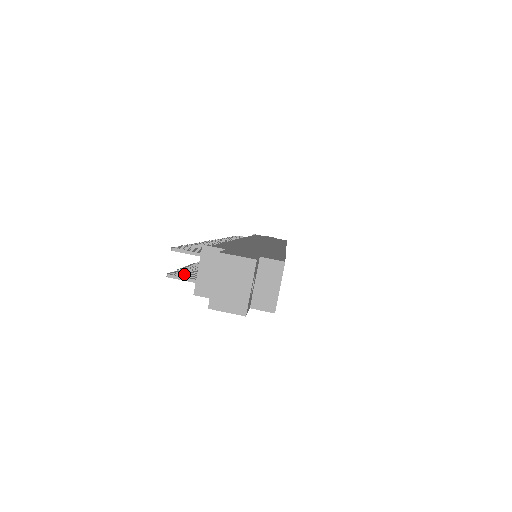
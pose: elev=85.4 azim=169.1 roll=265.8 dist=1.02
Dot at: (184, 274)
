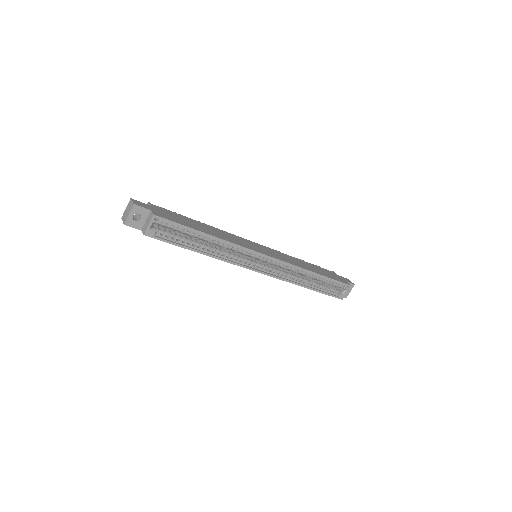
Dot at: occluded
